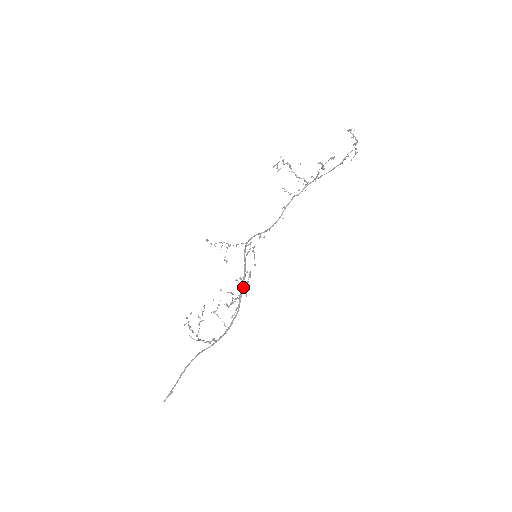
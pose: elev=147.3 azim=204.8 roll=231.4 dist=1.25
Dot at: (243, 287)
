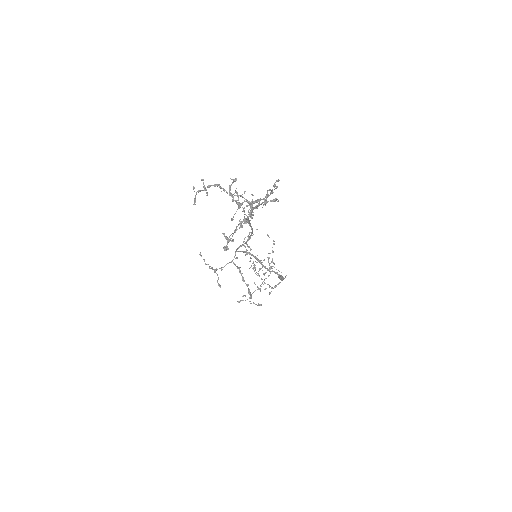
Dot at: (266, 268)
